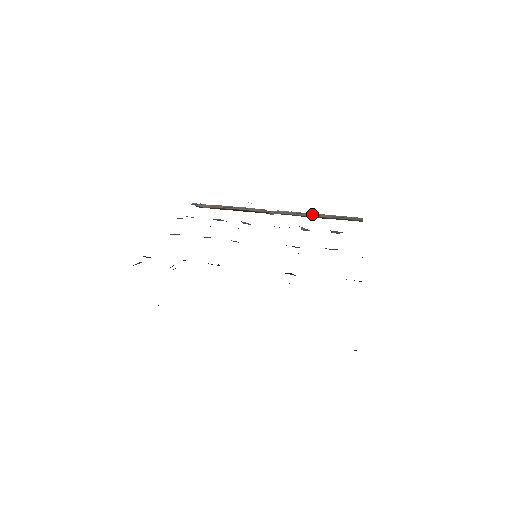
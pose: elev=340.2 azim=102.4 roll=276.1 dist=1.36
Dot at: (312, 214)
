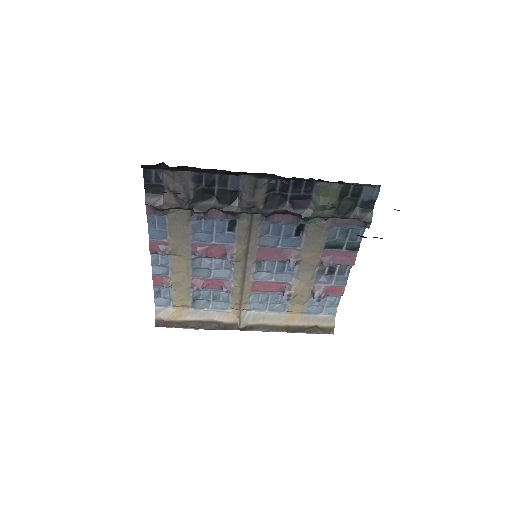
Dot at: (285, 317)
